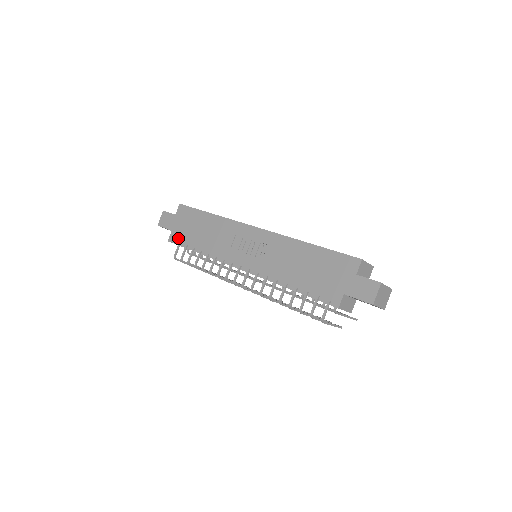
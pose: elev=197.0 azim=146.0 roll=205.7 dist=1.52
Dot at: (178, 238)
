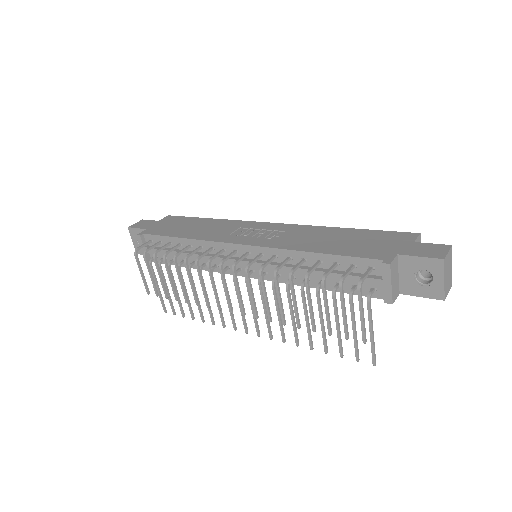
Dot at: (153, 232)
